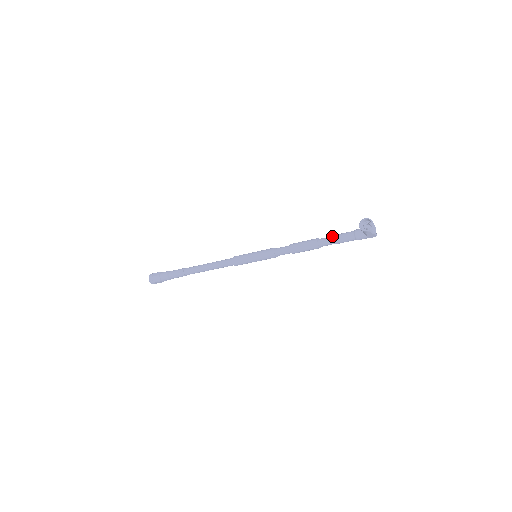
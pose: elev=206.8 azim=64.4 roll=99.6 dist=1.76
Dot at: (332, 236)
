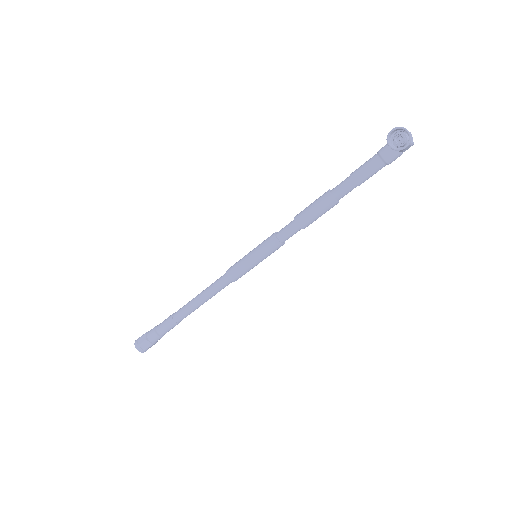
Dot at: (349, 177)
